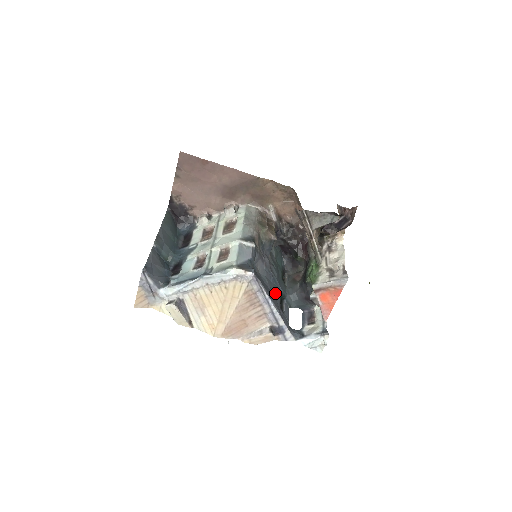
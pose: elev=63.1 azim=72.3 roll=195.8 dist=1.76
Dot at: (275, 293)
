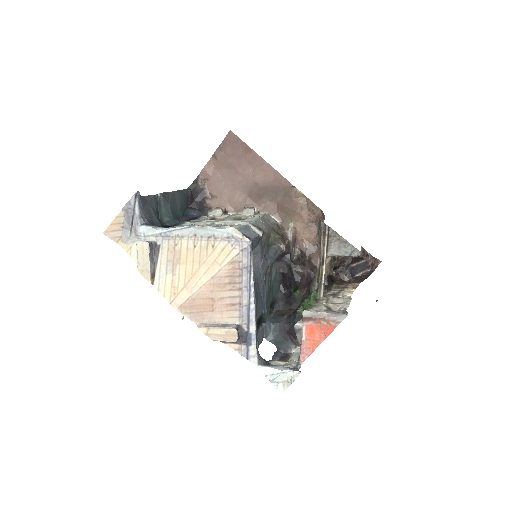
Dot at: (259, 302)
